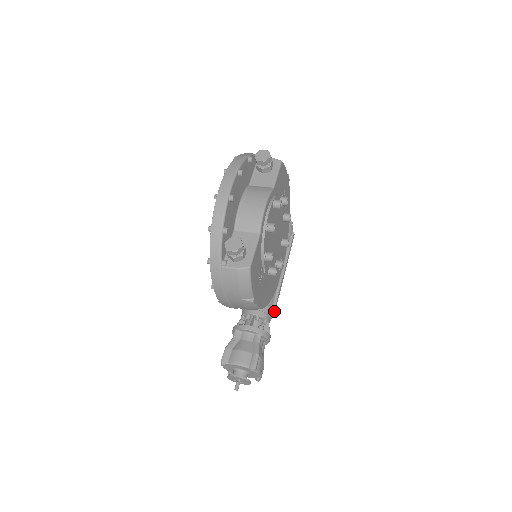
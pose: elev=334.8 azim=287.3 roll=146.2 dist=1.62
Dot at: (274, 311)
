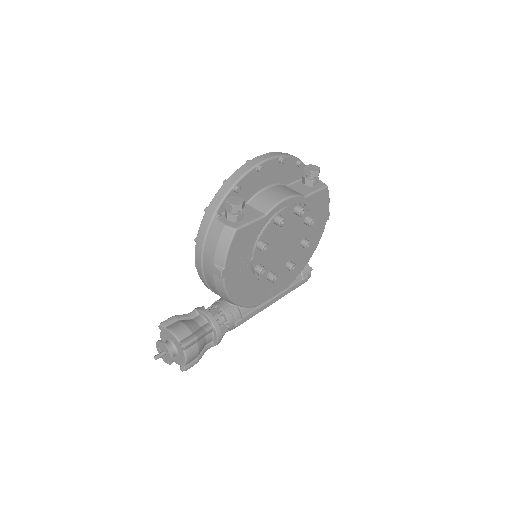
Dot at: (242, 321)
